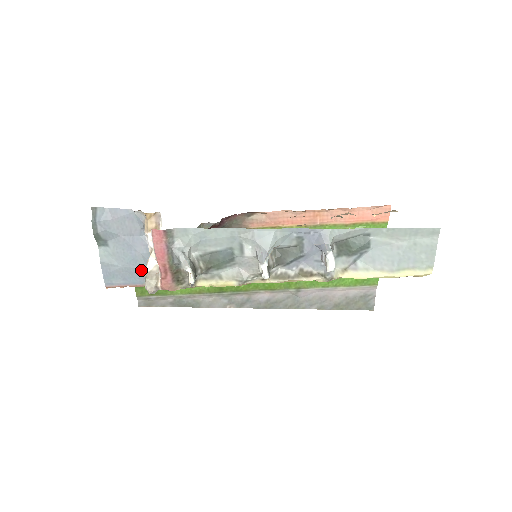
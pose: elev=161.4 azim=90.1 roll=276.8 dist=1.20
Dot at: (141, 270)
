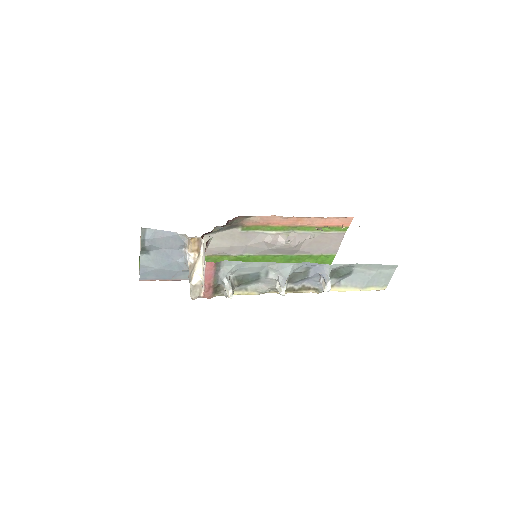
Dot at: (173, 271)
